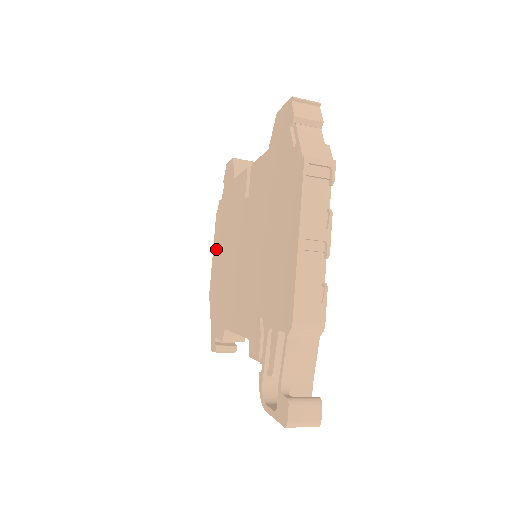
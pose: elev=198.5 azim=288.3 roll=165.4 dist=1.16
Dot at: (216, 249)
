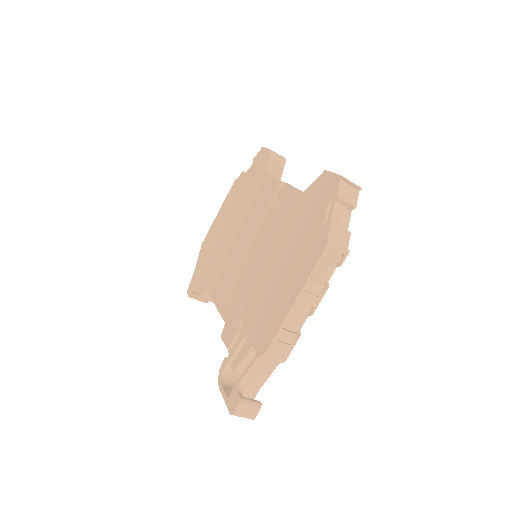
Dot at: (223, 213)
